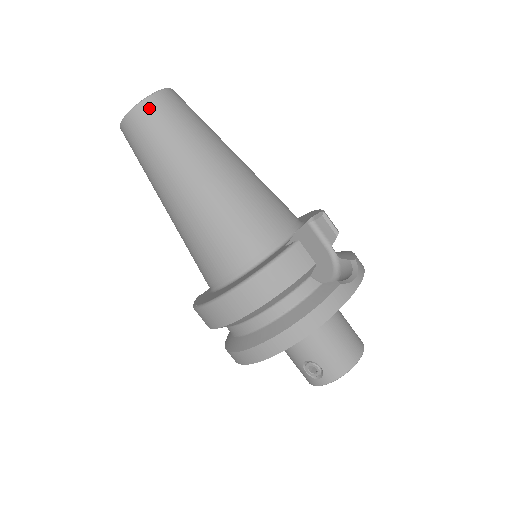
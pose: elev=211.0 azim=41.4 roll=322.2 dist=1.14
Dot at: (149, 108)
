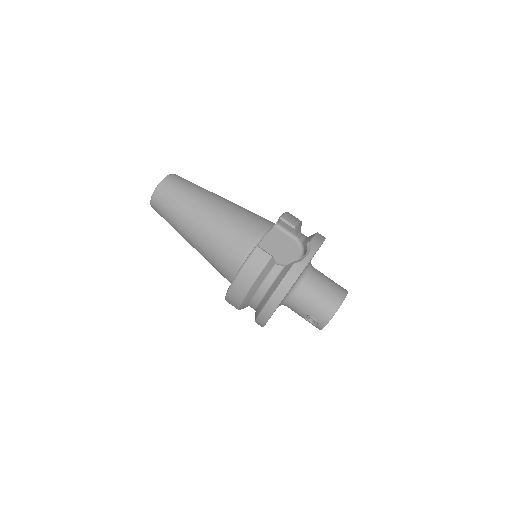
Dot at: (159, 194)
